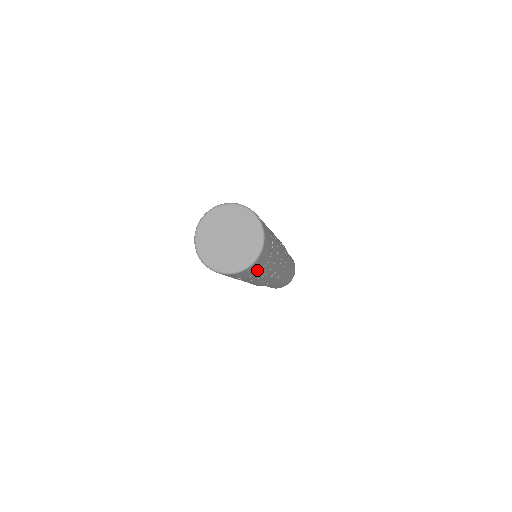
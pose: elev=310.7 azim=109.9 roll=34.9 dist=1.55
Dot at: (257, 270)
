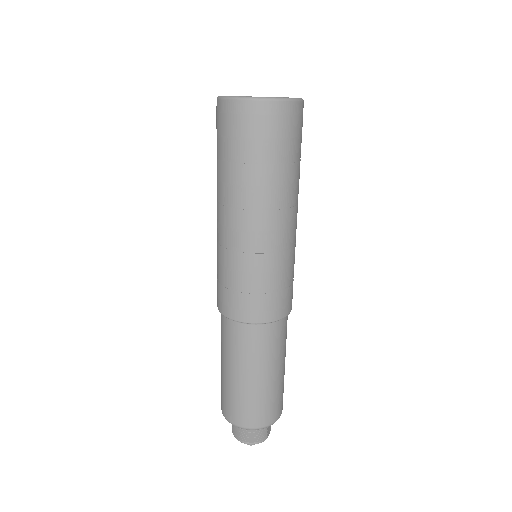
Dot at: (284, 149)
